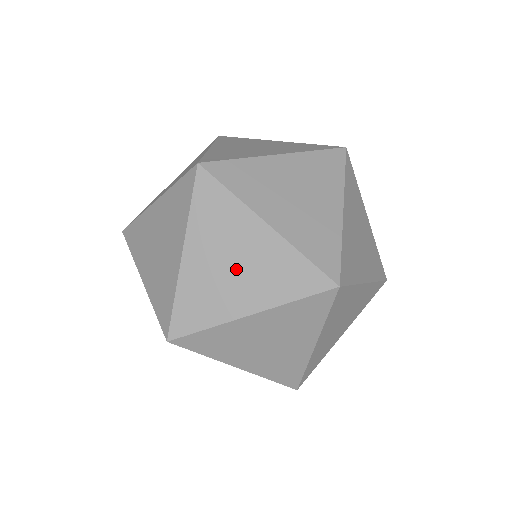
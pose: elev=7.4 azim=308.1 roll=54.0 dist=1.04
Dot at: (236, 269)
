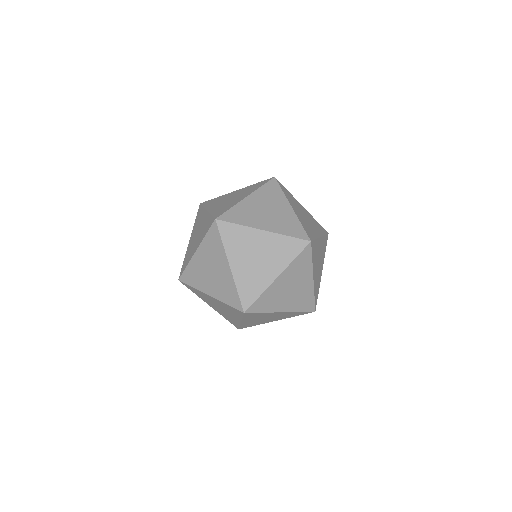
Dot at: (222, 309)
